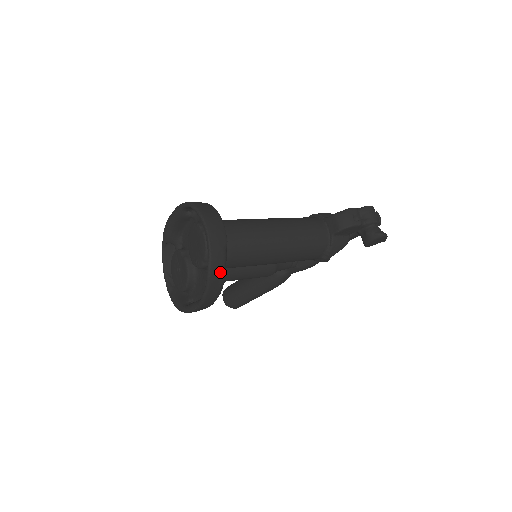
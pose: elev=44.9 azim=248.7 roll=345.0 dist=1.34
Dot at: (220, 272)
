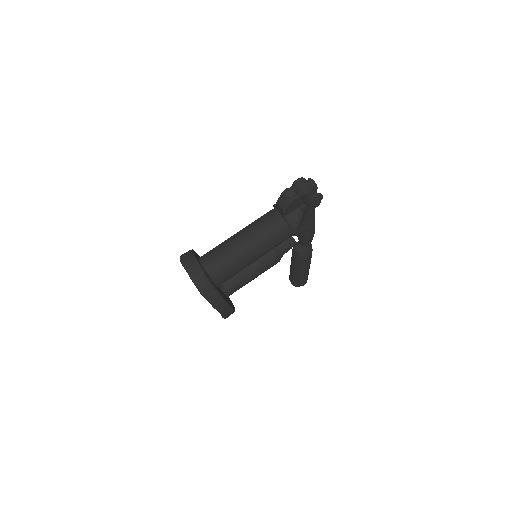
Dot at: (210, 290)
